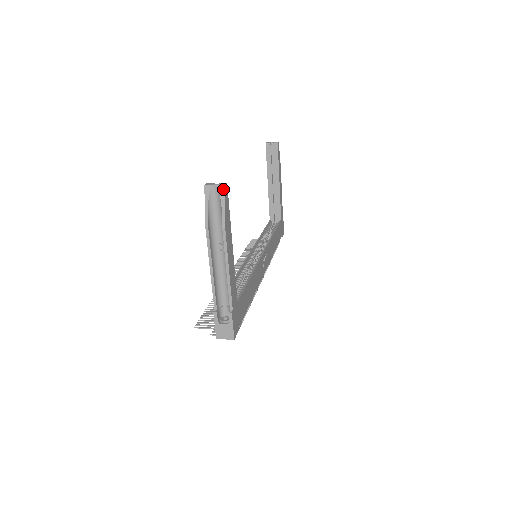
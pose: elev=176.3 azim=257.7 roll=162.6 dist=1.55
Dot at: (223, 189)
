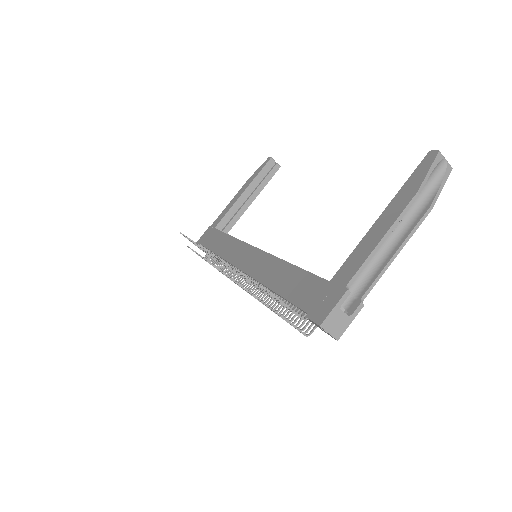
Dot at: (450, 171)
